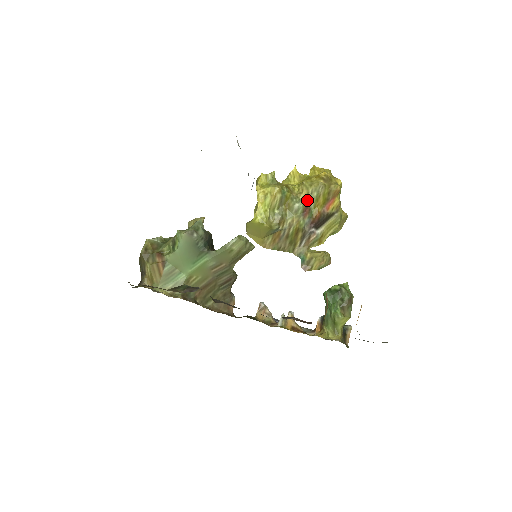
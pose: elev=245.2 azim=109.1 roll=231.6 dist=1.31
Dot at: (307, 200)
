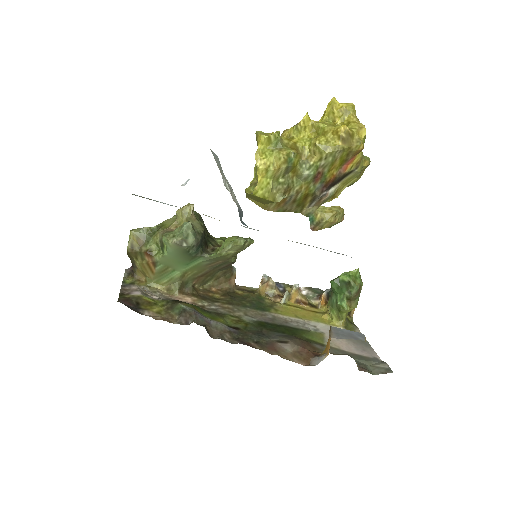
Dot at: (320, 165)
